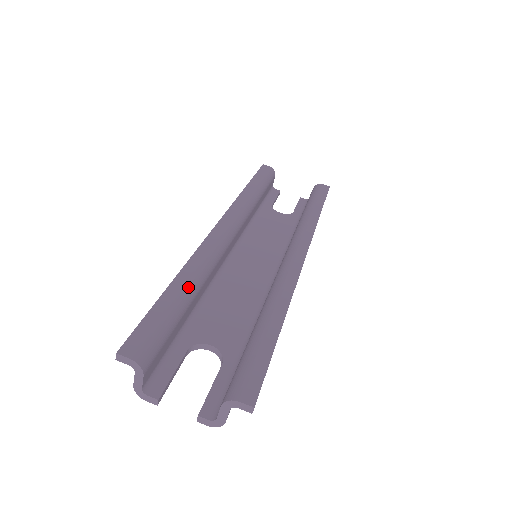
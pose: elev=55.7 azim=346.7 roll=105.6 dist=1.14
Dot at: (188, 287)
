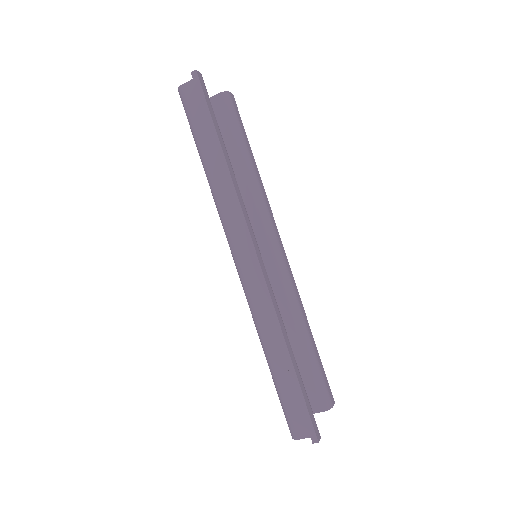
Dot at: occluded
